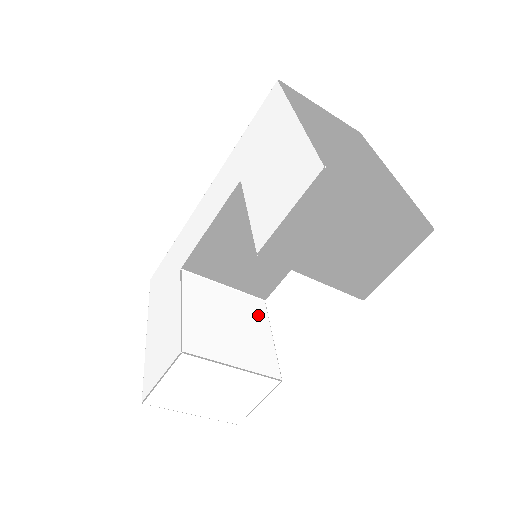
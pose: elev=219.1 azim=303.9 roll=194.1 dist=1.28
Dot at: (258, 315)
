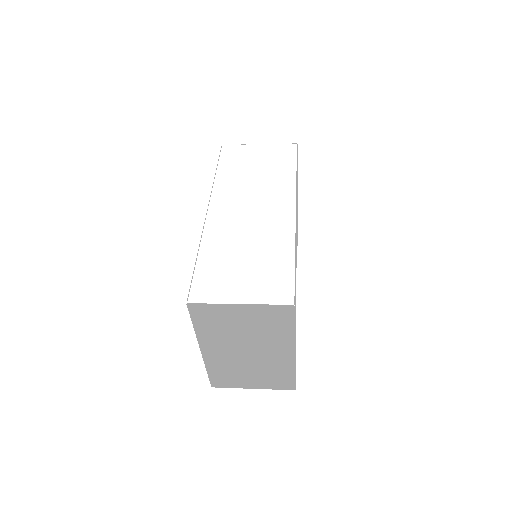
Dot at: occluded
